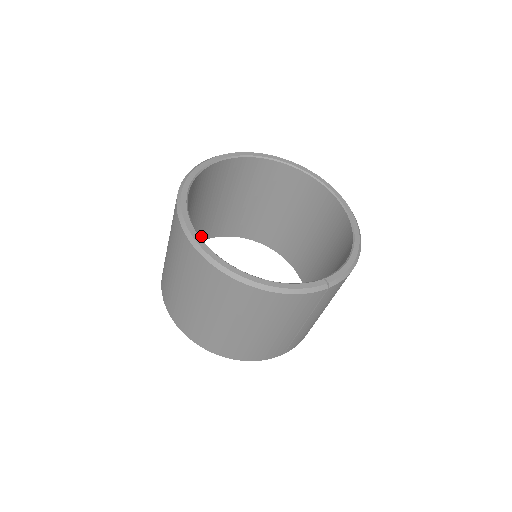
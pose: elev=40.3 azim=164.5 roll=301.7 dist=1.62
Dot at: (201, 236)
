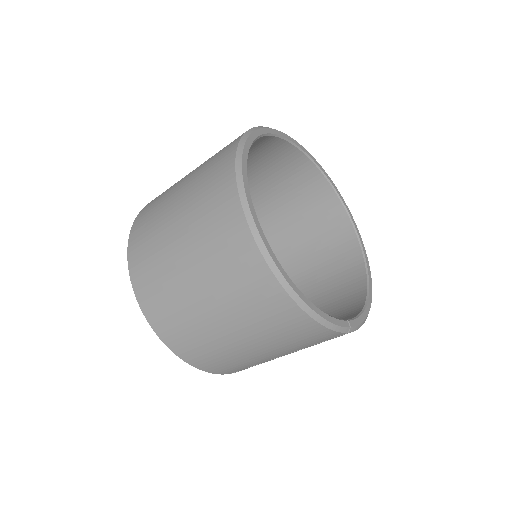
Dot at: occluded
